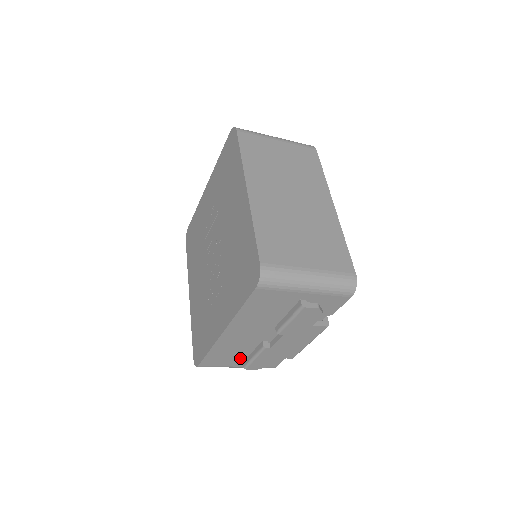
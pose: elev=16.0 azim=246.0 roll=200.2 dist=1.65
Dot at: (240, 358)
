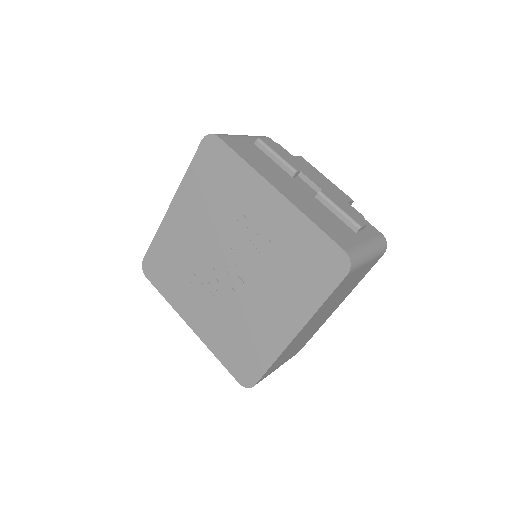
Dot at: occluded
